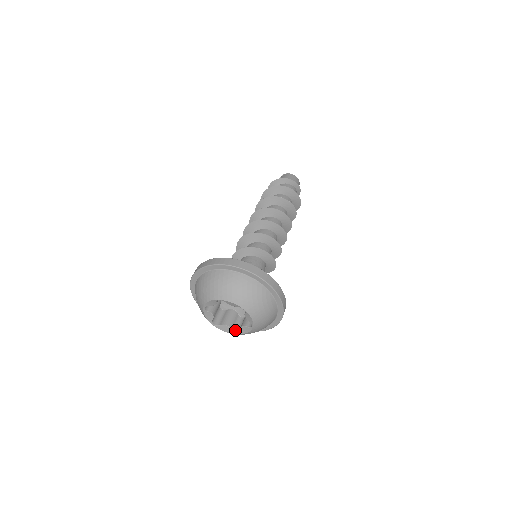
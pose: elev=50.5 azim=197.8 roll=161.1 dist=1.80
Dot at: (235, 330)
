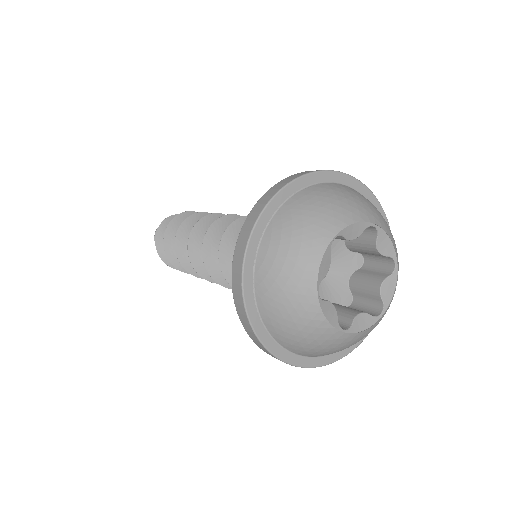
Dot at: (336, 325)
